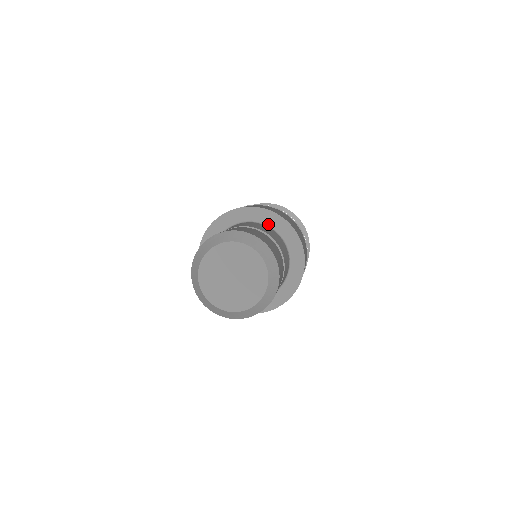
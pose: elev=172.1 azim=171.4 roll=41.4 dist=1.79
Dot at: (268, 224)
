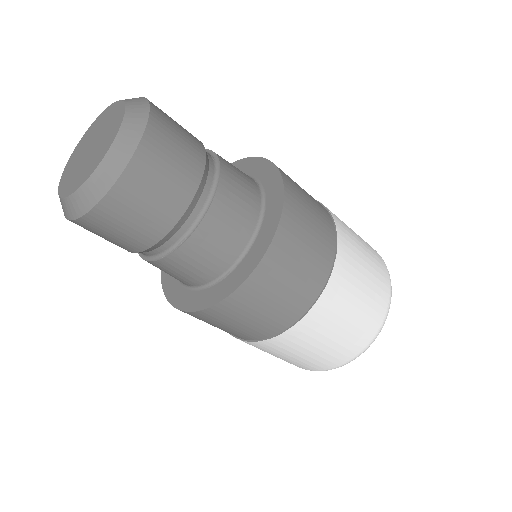
Dot at: occluded
